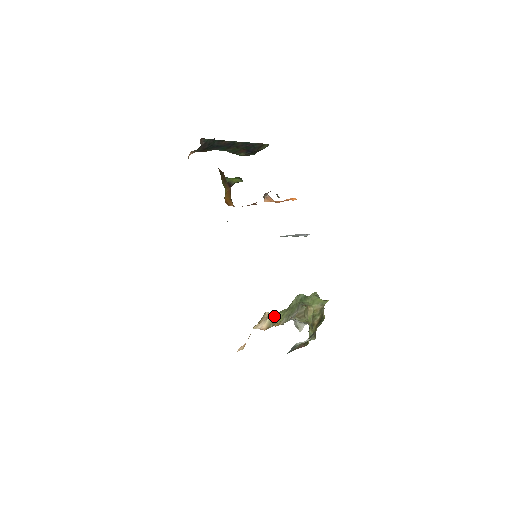
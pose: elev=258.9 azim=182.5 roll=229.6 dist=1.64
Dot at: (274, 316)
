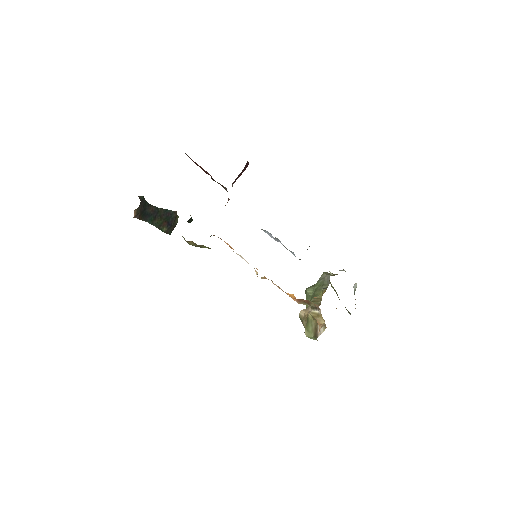
Dot at: occluded
